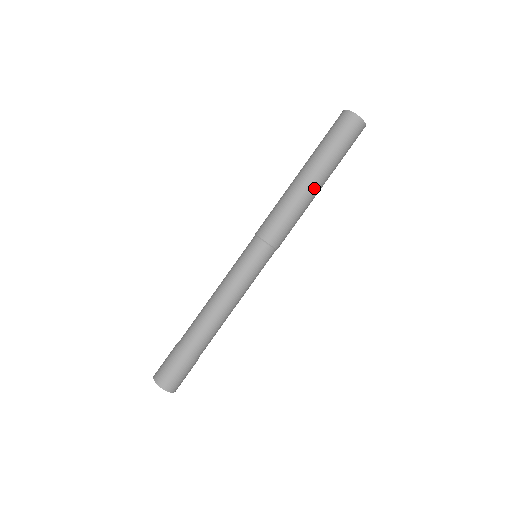
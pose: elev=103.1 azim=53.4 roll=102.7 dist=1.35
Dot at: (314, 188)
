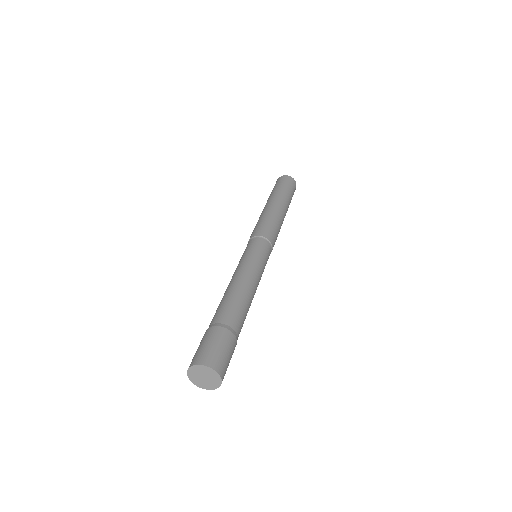
Dot at: (282, 208)
